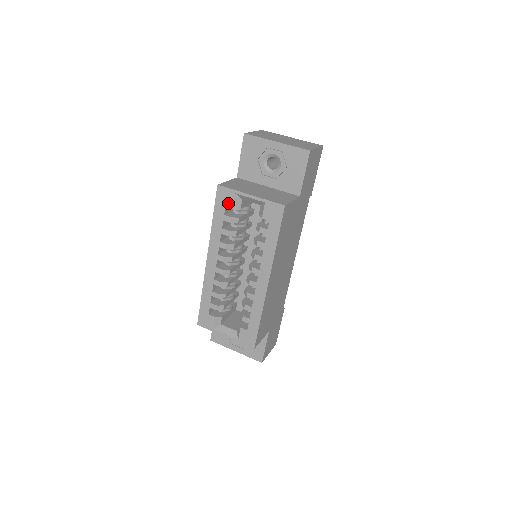
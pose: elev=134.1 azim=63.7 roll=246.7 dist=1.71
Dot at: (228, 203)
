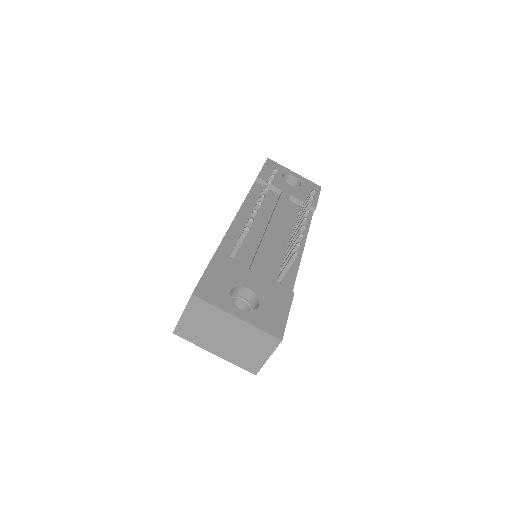
Dot at: occluded
